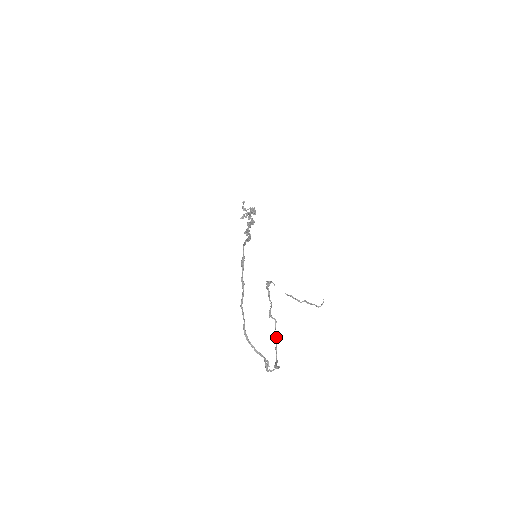
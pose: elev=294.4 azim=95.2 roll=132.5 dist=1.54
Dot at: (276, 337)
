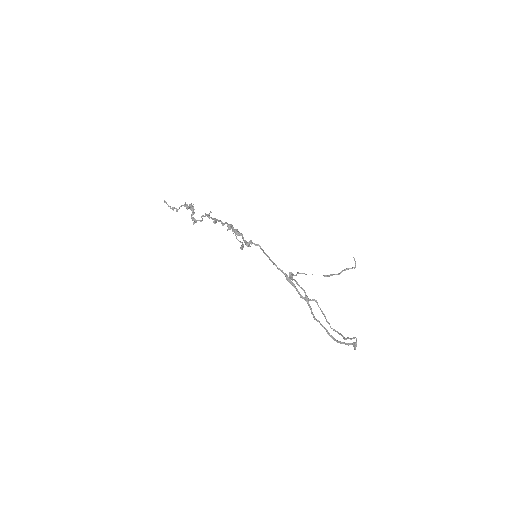
Dot at: (322, 313)
